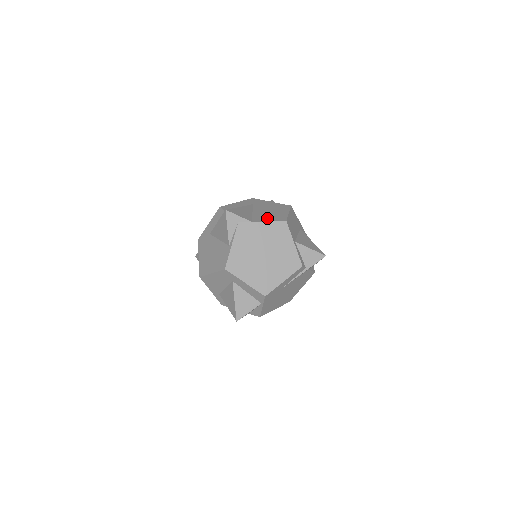
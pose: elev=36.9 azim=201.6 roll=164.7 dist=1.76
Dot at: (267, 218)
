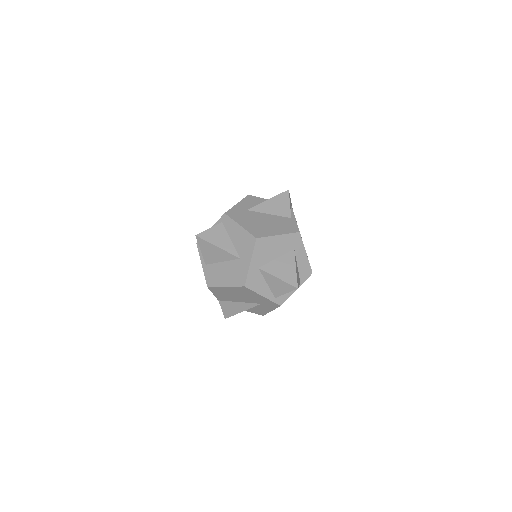
Dot at: occluded
